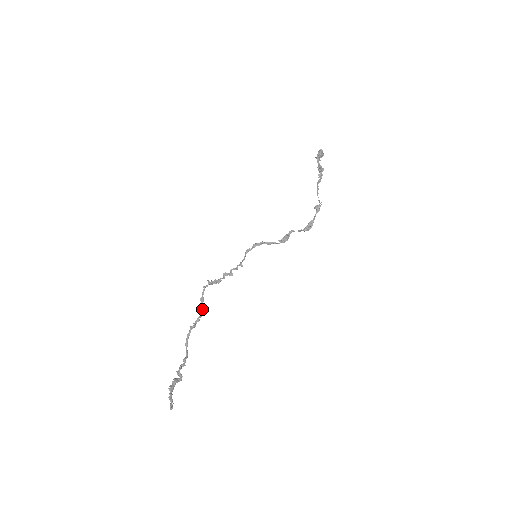
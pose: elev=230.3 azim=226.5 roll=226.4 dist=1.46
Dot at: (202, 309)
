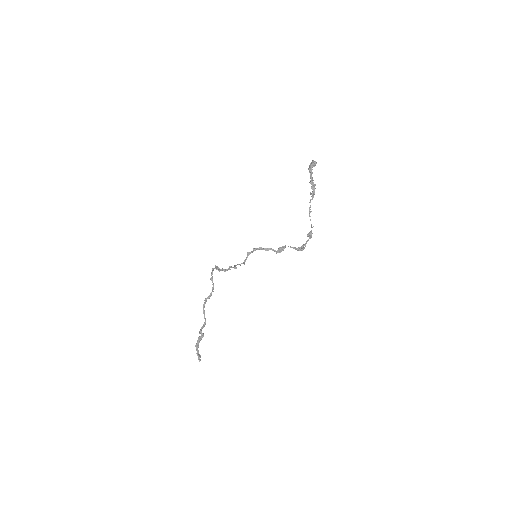
Dot at: (213, 286)
